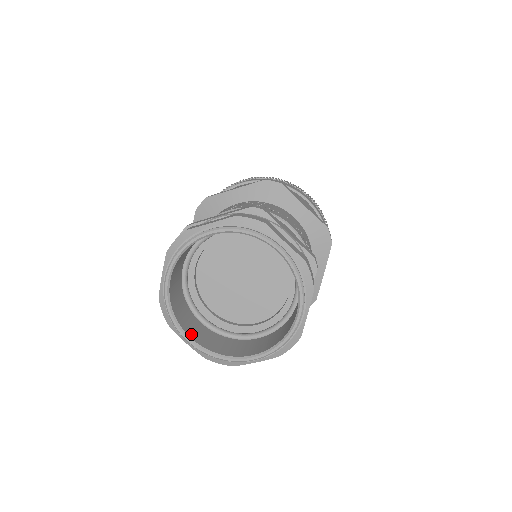
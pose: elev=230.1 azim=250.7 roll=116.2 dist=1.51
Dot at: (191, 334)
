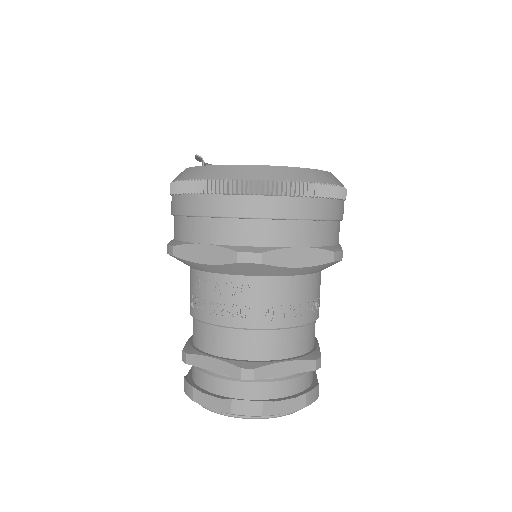
Dot at: occluded
